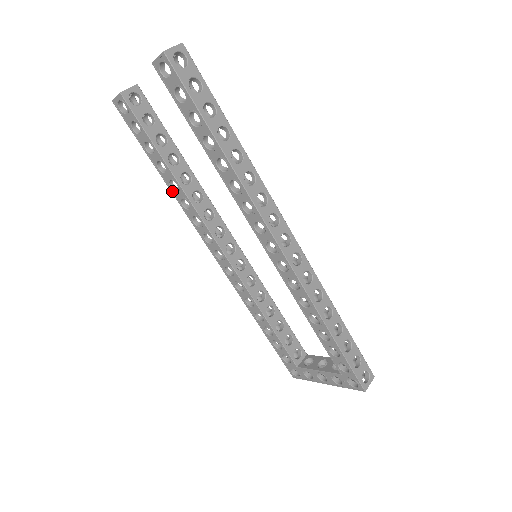
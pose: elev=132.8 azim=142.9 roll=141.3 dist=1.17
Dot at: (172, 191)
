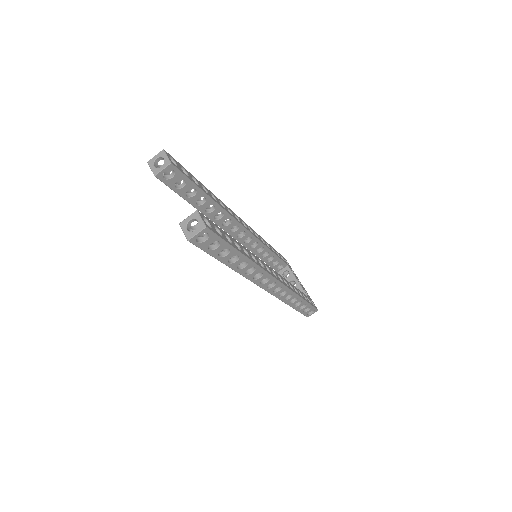
Dot at: occluded
